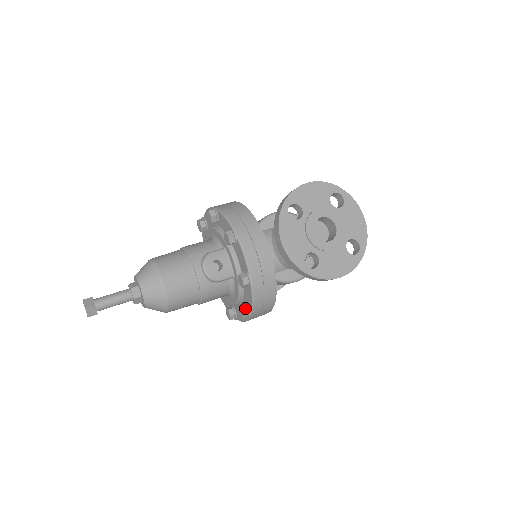
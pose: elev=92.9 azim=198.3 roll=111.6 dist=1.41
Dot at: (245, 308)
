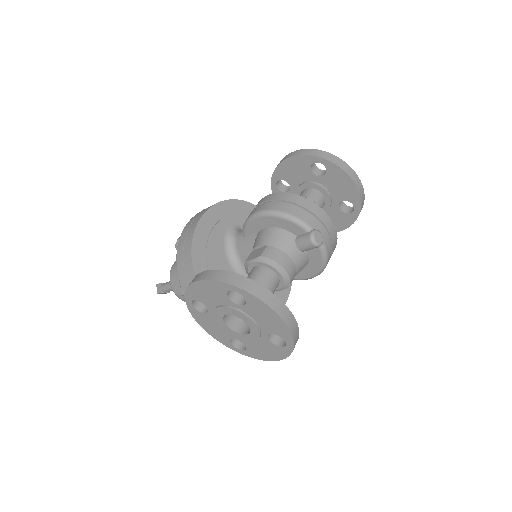
Dot at: occluded
